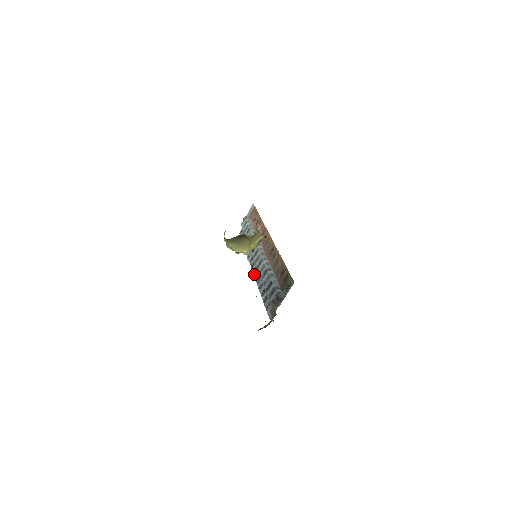
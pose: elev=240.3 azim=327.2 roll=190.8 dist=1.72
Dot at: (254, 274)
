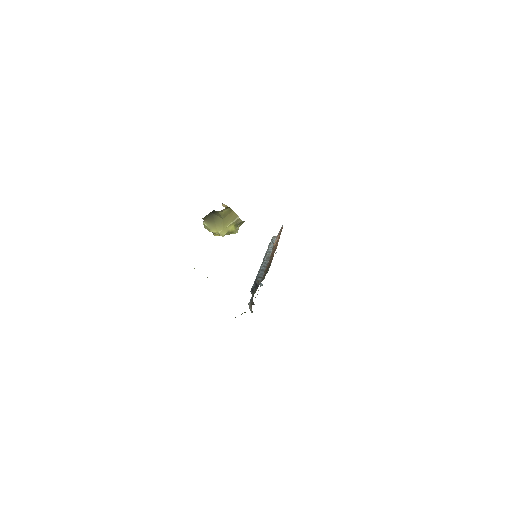
Dot at: occluded
